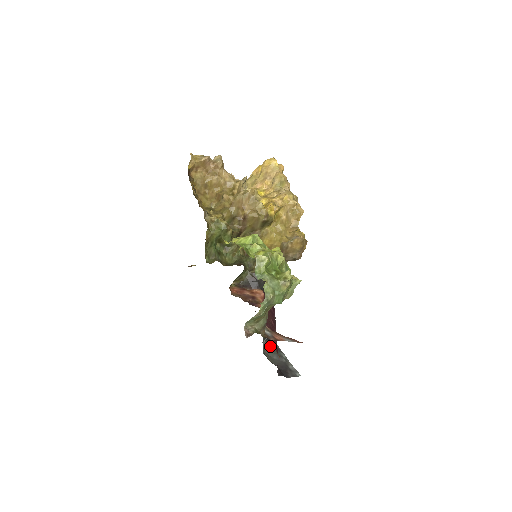
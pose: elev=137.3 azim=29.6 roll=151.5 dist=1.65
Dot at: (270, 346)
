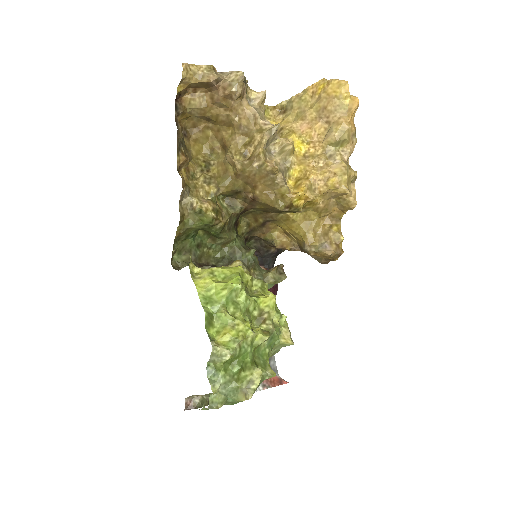
Dot at: occluded
